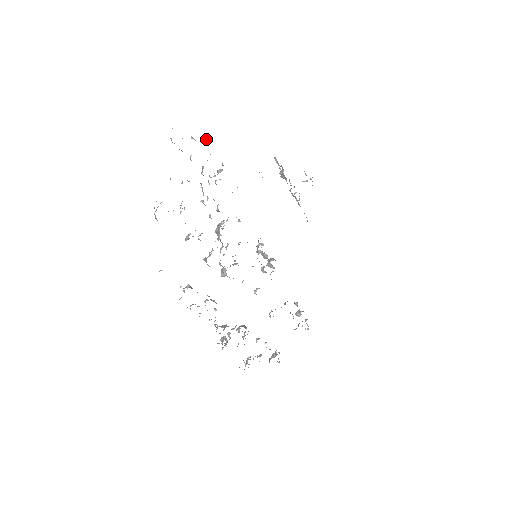
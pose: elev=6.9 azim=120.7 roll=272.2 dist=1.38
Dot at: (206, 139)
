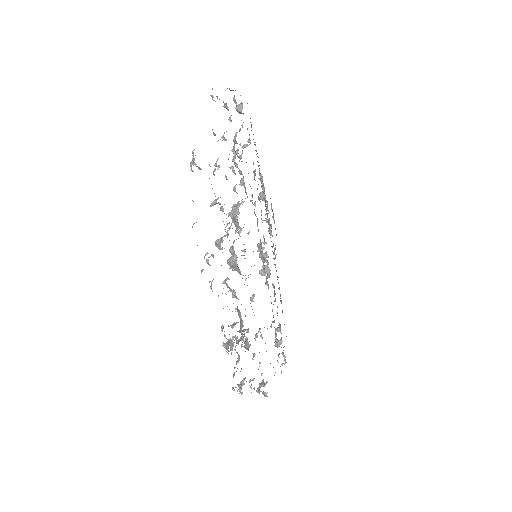
Dot at: (242, 108)
